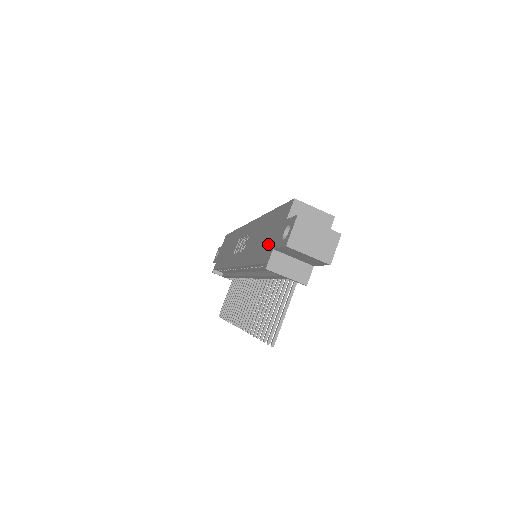
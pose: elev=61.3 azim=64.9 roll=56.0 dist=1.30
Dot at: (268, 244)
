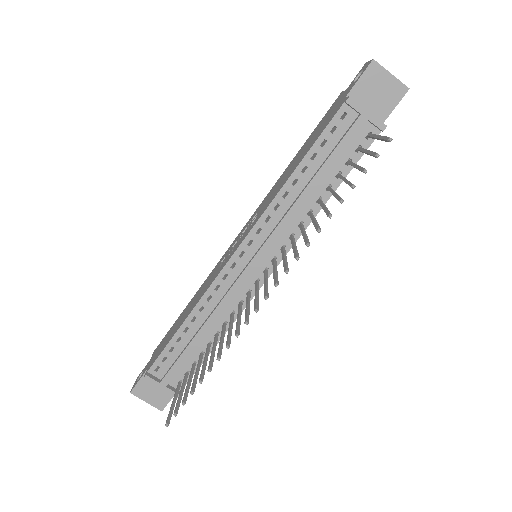
Dot at: (327, 120)
